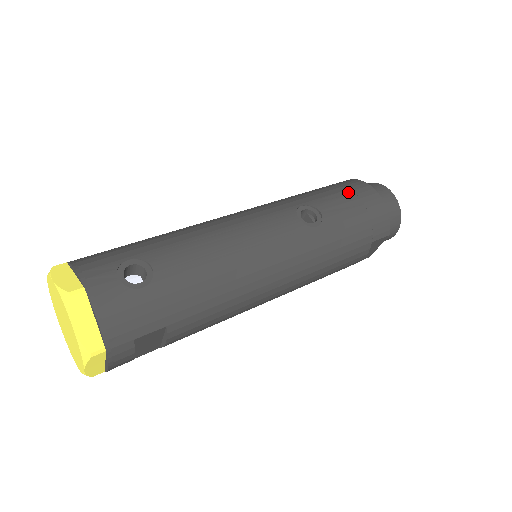
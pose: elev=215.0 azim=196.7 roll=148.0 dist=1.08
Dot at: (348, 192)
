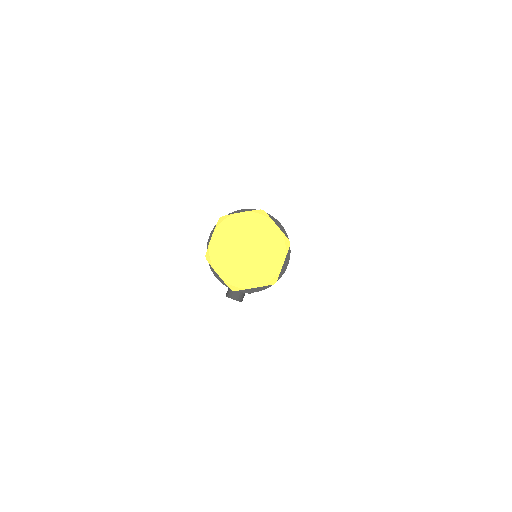
Dot at: occluded
